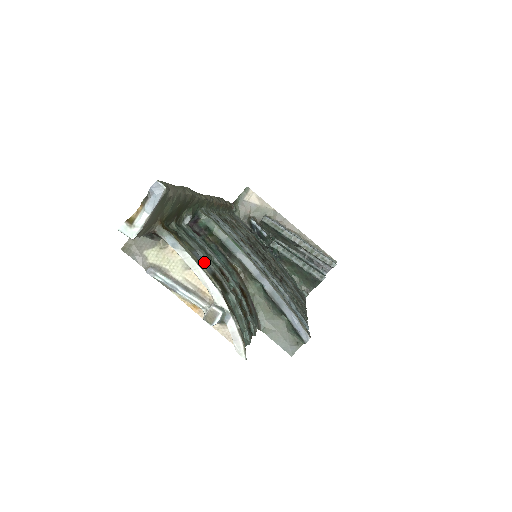
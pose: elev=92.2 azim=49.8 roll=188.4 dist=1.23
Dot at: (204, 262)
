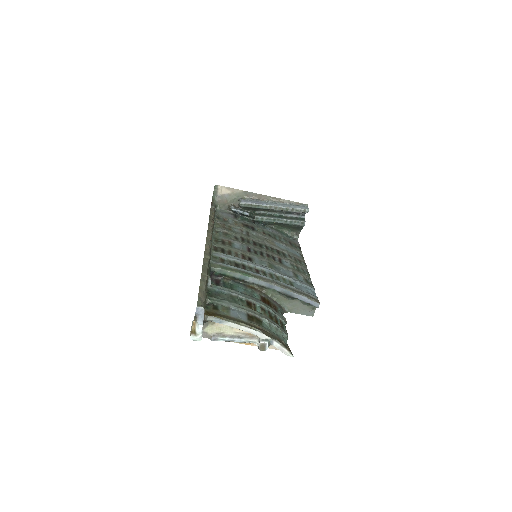
Dot at: (239, 314)
